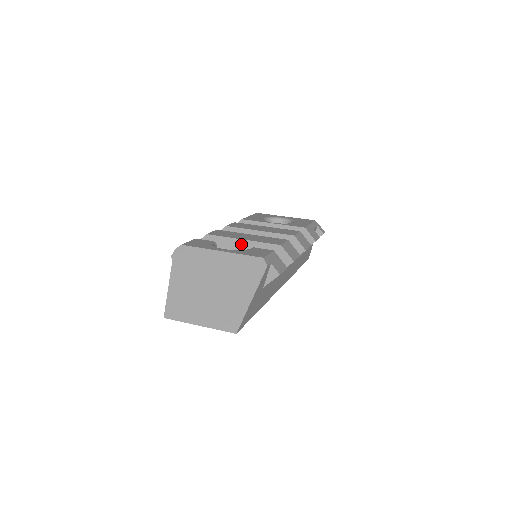
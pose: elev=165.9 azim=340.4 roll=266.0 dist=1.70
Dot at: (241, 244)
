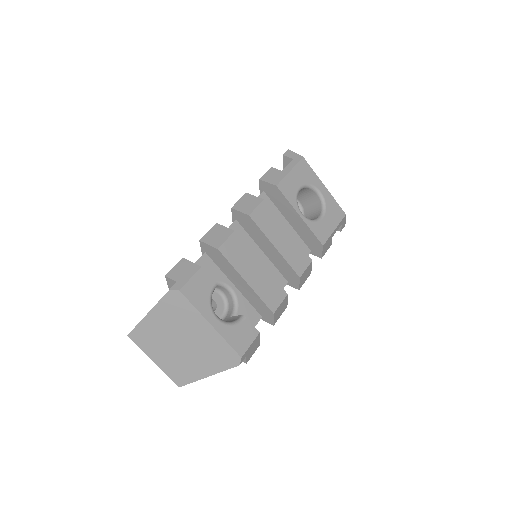
Dot at: (242, 282)
